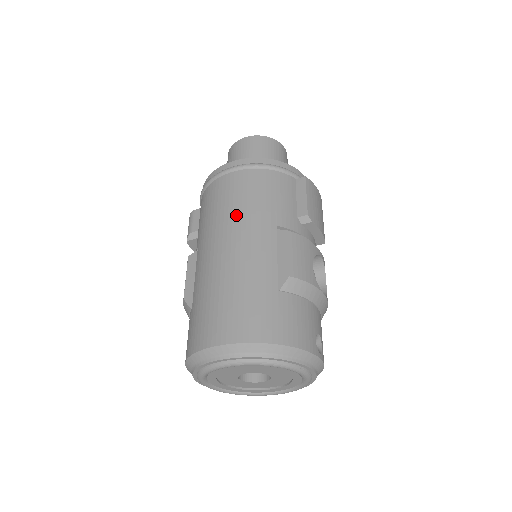
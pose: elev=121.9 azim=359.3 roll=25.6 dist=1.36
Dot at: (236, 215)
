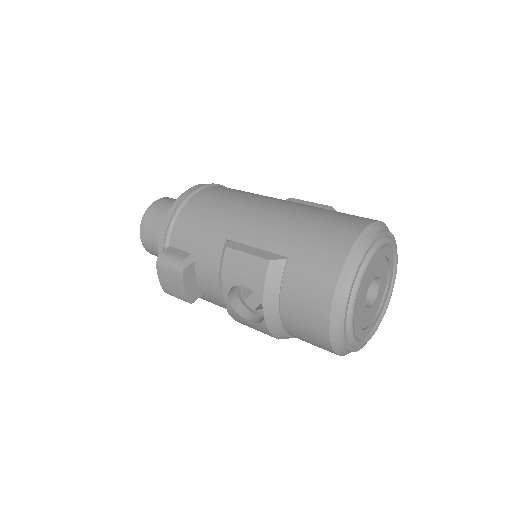
Dot at: (248, 197)
